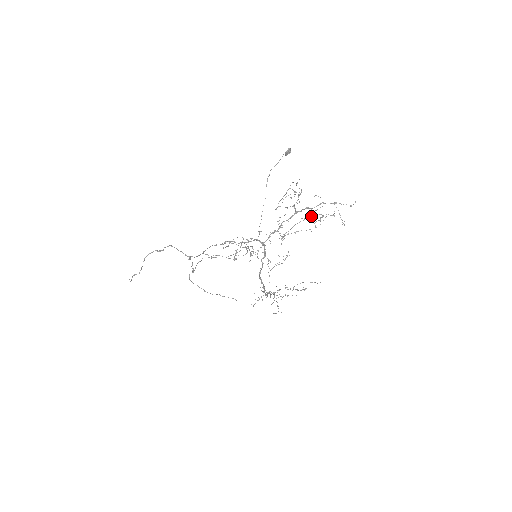
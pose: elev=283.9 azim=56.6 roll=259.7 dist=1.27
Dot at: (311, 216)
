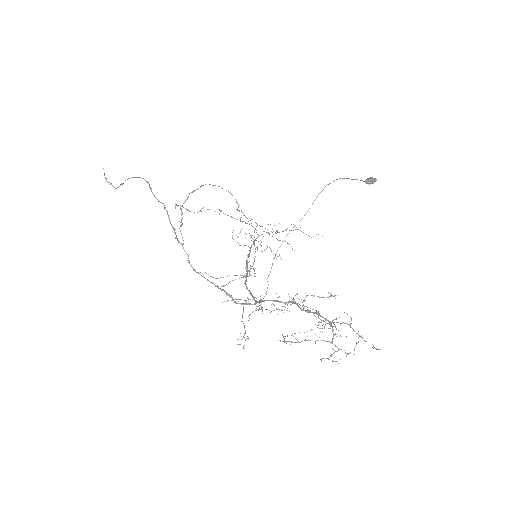
Dot at: (326, 341)
